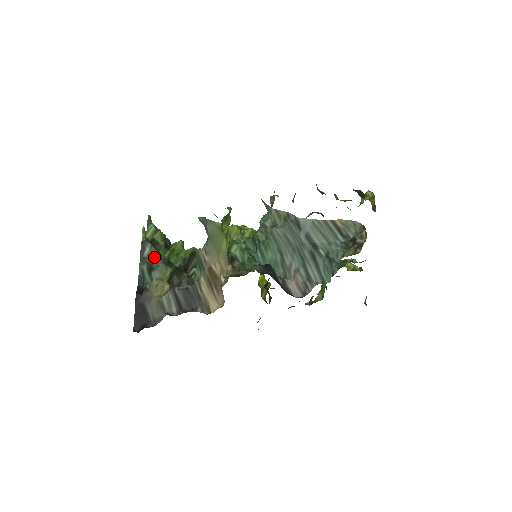
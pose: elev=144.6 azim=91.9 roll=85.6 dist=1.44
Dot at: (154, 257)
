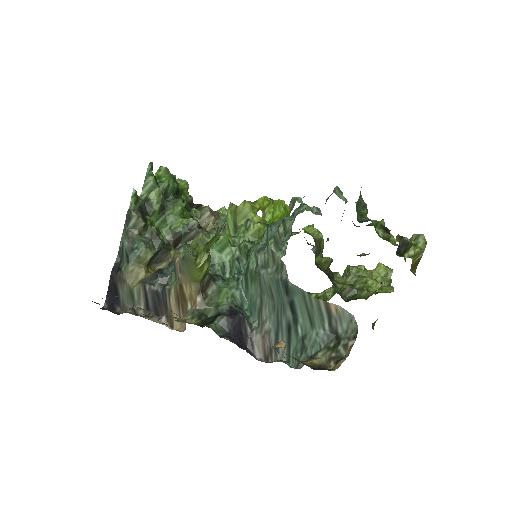
Dot at: (139, 230)
